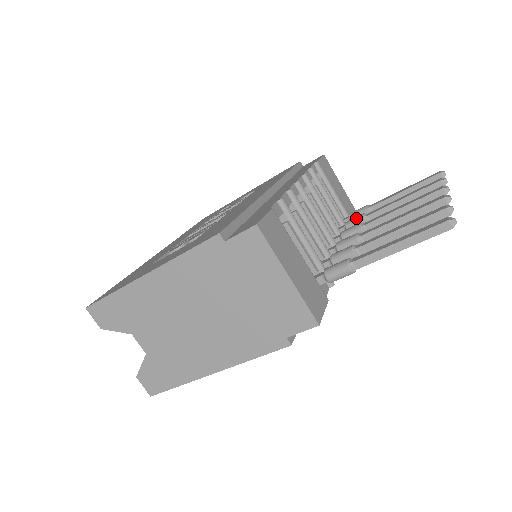
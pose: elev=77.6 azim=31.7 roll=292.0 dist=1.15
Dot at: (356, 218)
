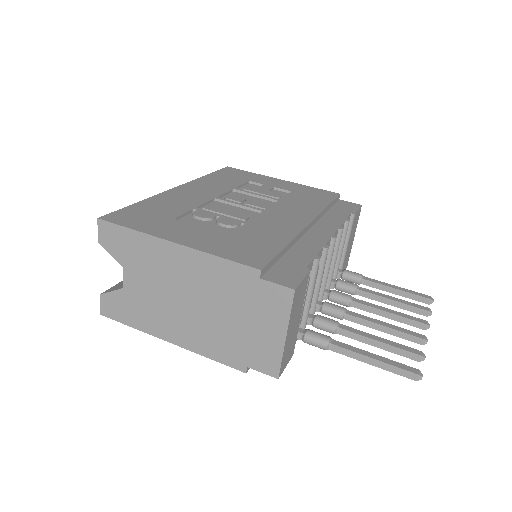
Dot at: (349, 284)
